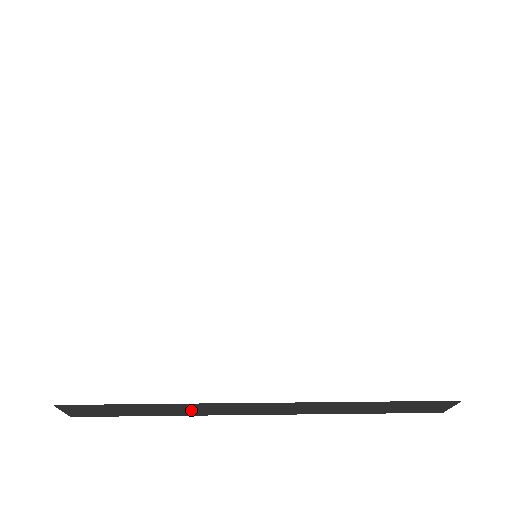
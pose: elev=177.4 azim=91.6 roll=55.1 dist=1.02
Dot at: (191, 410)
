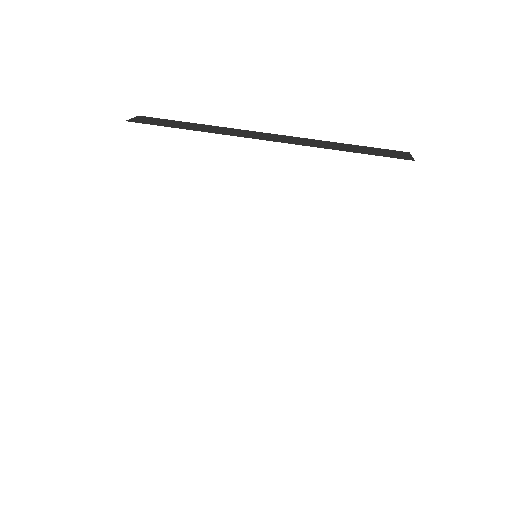
Dot at: occluded
